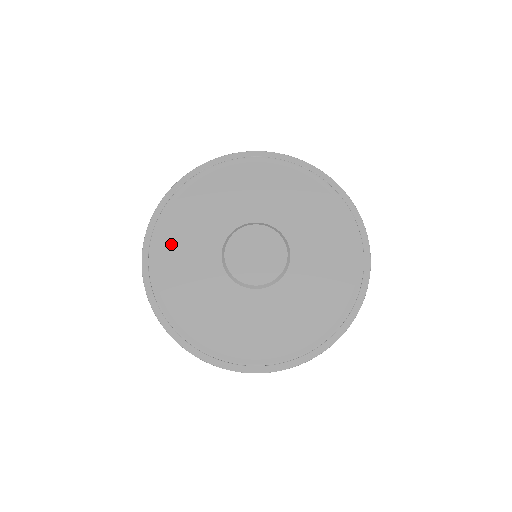
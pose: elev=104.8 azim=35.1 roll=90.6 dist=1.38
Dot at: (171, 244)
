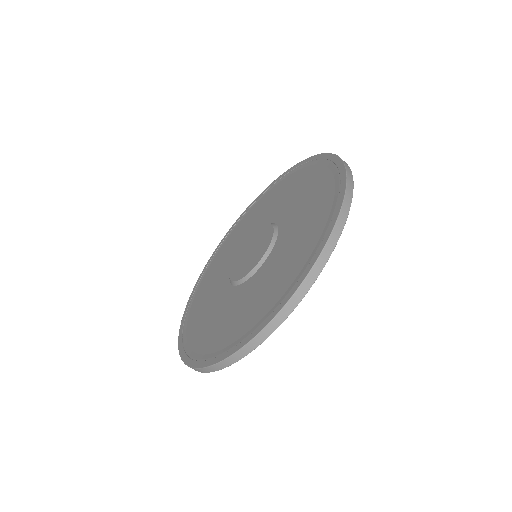
Dot at: (243, 224)
